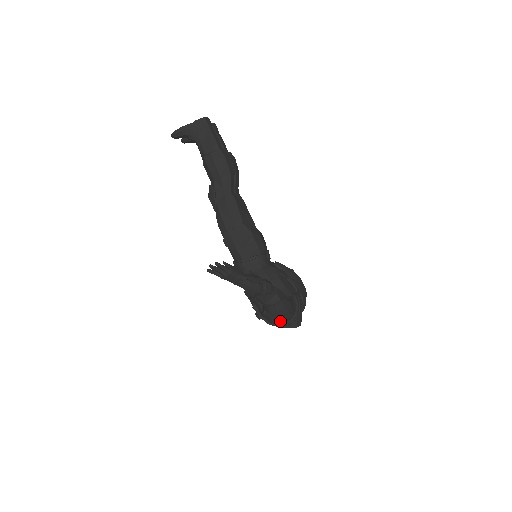
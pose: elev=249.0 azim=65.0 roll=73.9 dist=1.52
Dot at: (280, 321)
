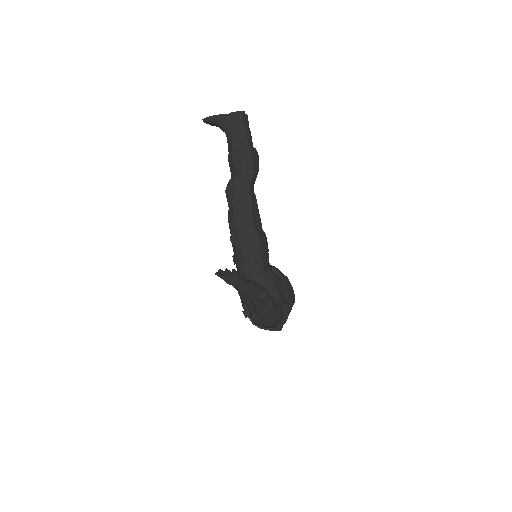
Dot at: (267, 326)
